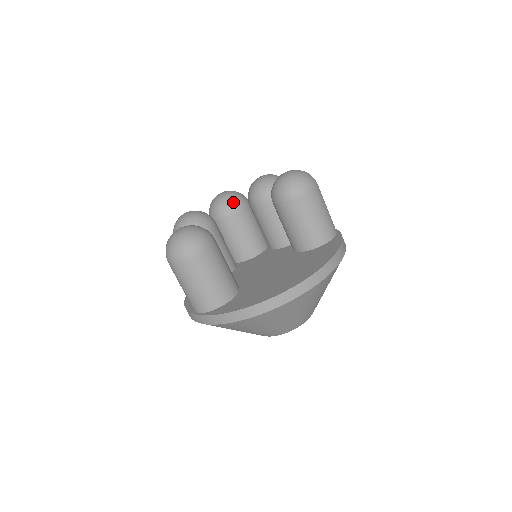
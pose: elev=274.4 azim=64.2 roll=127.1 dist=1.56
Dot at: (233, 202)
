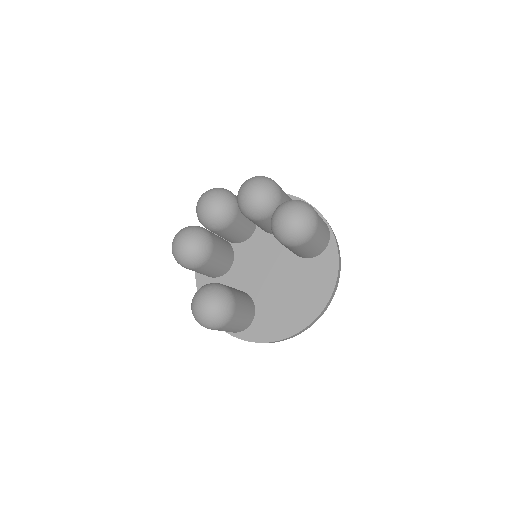
Dot at: (226, 218)
